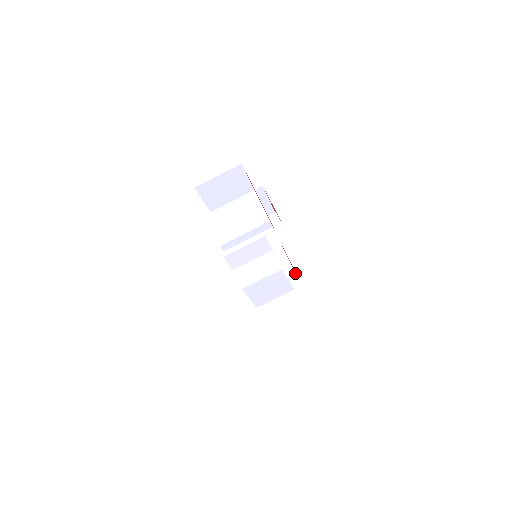
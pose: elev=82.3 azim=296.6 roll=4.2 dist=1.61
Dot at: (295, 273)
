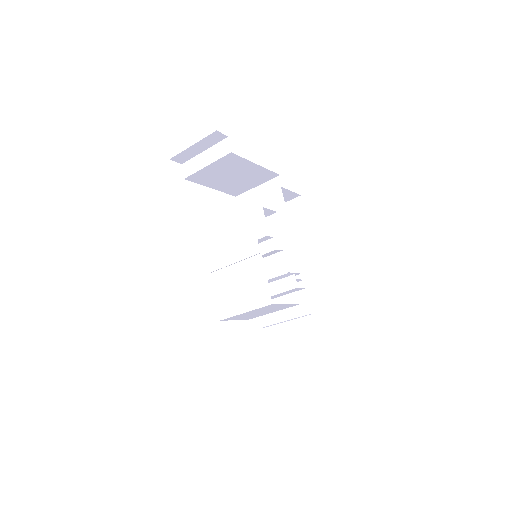
Dot at: (265, 169)
